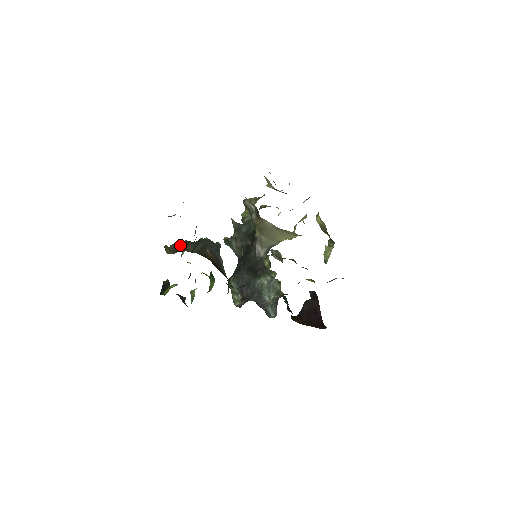
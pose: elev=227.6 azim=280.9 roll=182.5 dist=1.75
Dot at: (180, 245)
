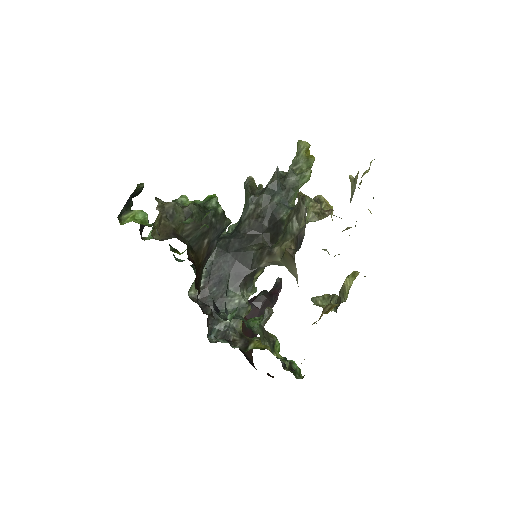
Dot at: (180, 214)
